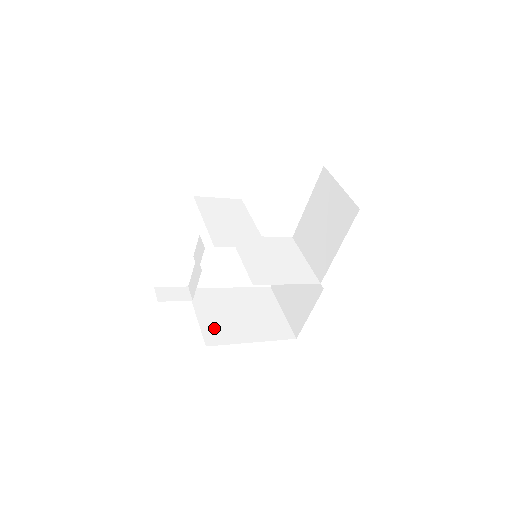
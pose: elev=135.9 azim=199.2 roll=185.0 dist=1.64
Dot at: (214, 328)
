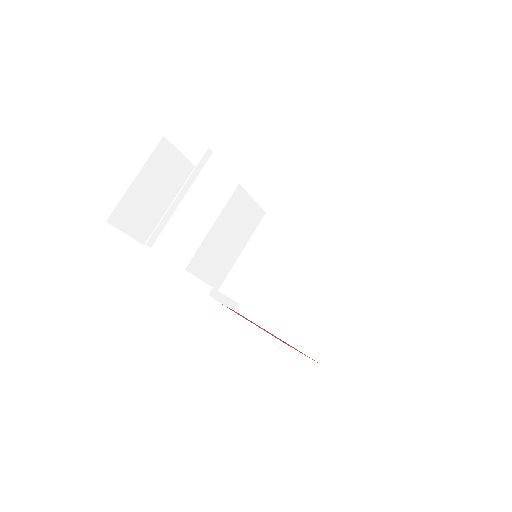
Dot at: occluded
